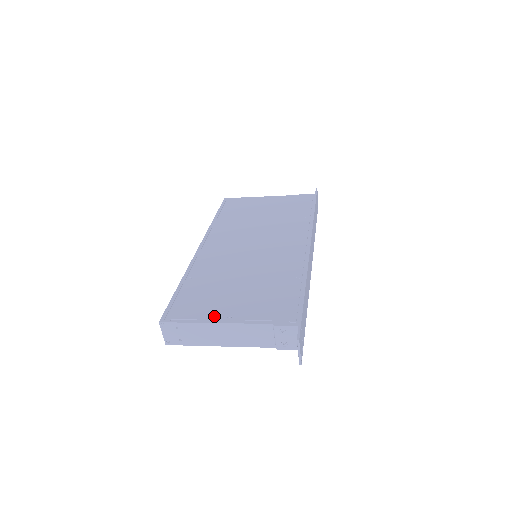
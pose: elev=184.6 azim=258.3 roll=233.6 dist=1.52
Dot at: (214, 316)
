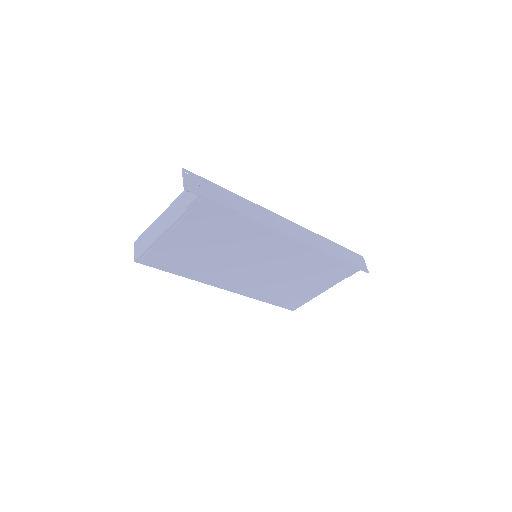
Dot at: occluded
